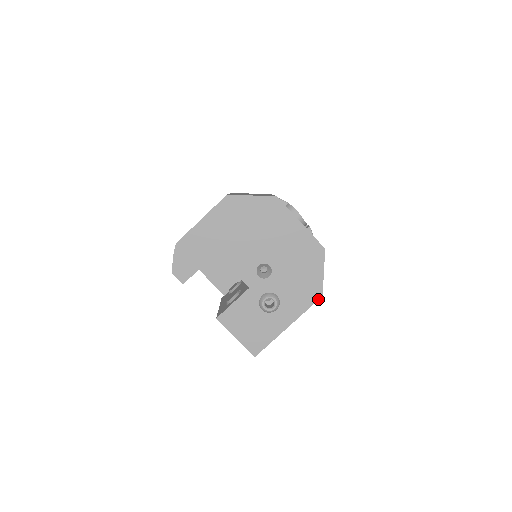
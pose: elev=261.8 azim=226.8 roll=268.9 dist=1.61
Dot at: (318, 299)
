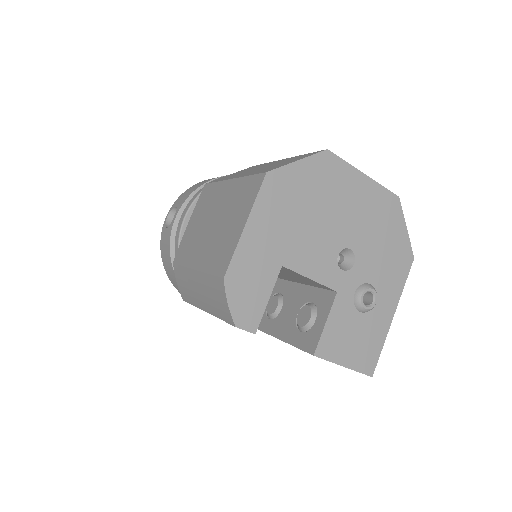
Dot at: (411, 264)
